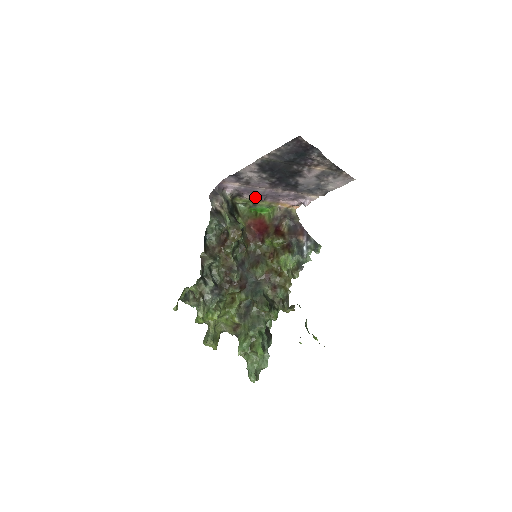
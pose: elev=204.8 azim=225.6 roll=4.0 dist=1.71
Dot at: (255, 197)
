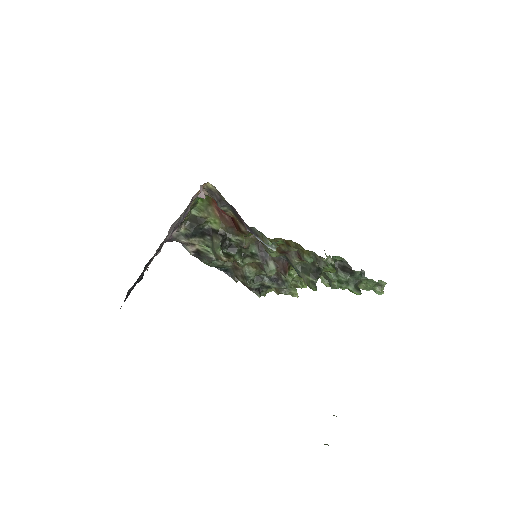
Dot at: occluded
